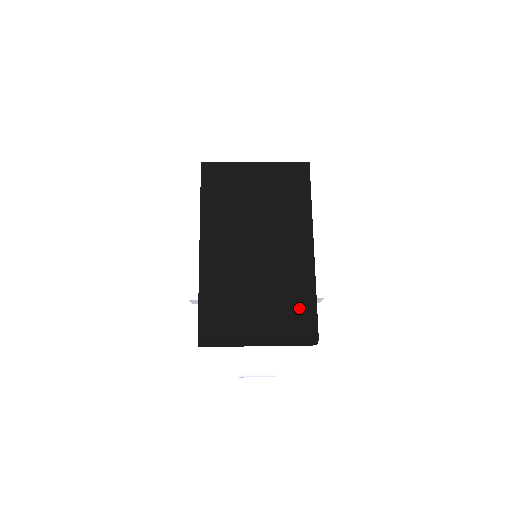
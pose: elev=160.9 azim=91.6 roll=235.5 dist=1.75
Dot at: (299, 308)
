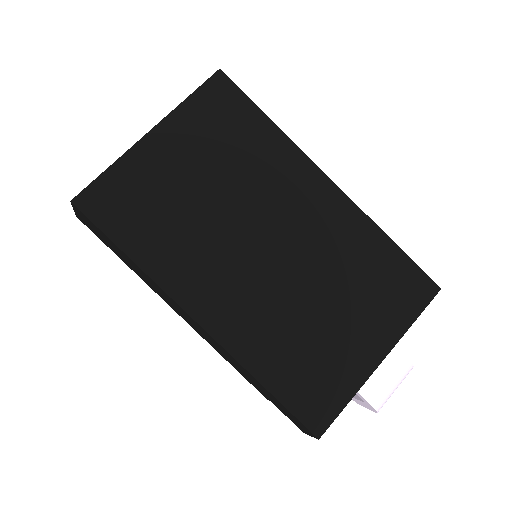
Dot at: (388, 275)
